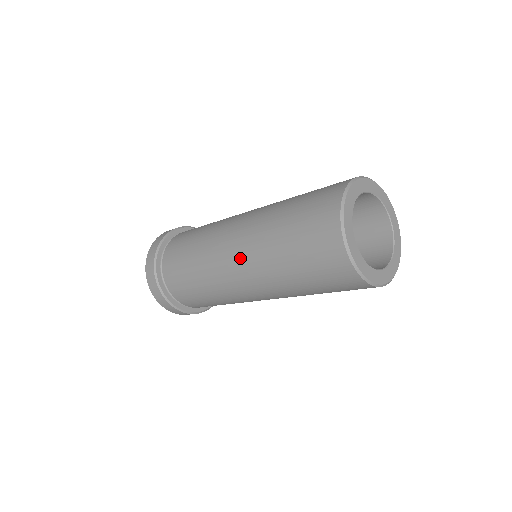
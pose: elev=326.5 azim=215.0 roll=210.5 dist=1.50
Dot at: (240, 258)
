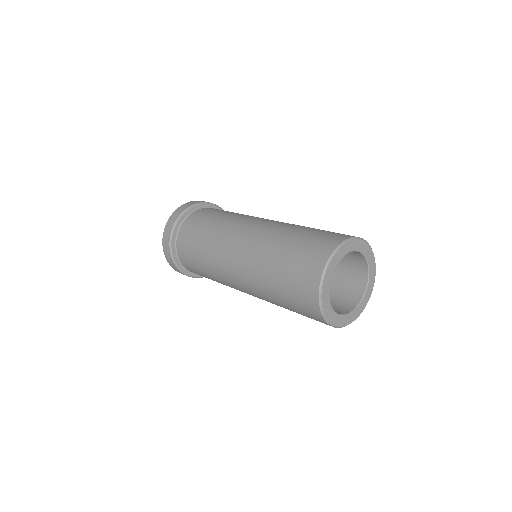
Dot at: (250, 294)
